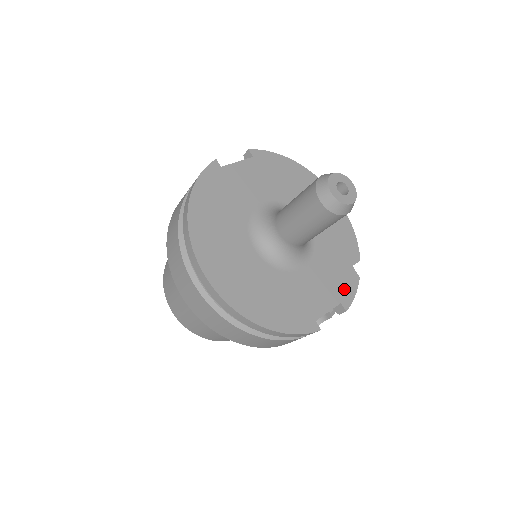
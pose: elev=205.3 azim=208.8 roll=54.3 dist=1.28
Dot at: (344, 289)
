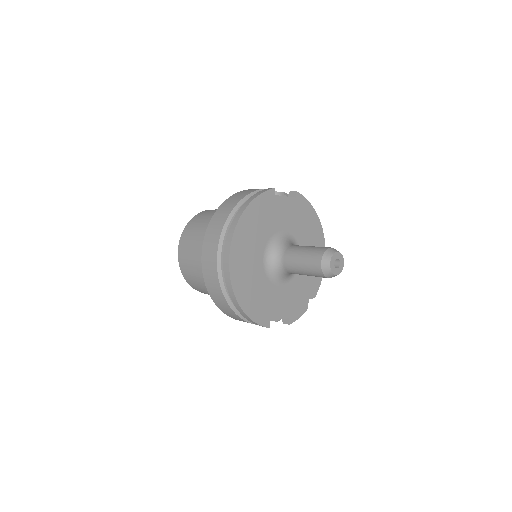
Dot at: (296, 311)
